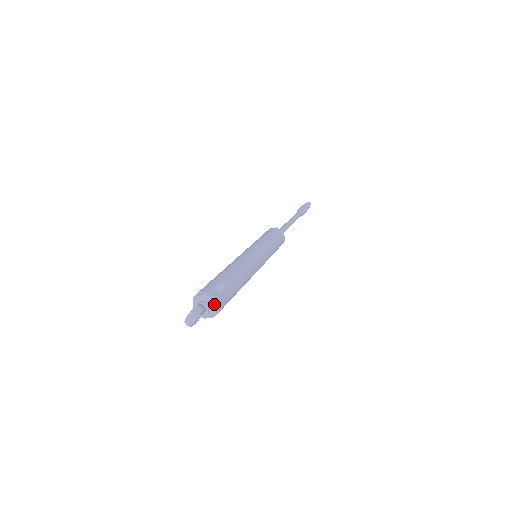
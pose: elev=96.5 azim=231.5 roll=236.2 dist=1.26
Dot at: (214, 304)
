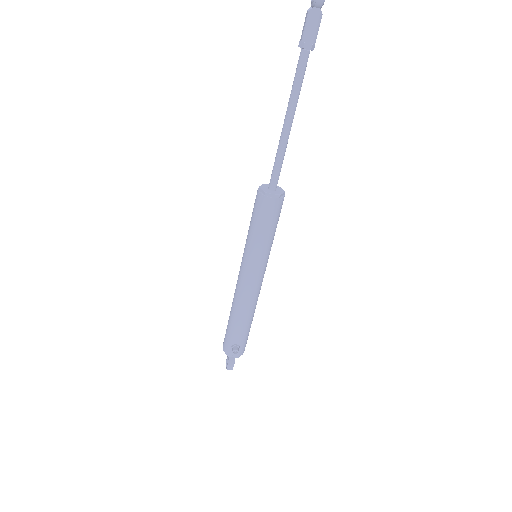
Dot at: (238, 357)
